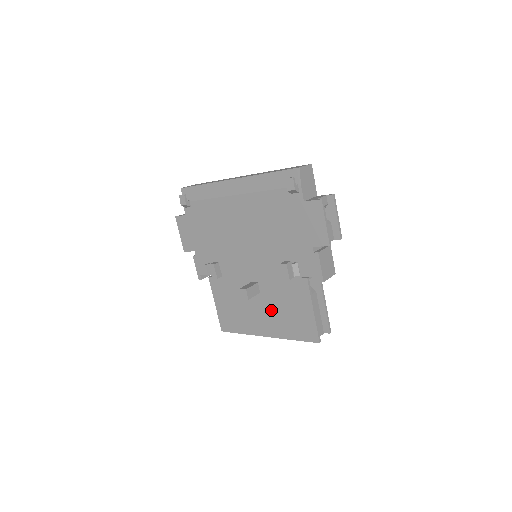
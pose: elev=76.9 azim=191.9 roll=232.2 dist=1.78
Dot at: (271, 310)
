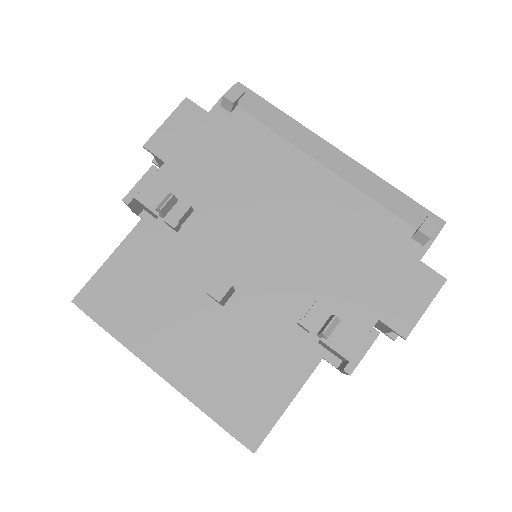
Dot at: (215, 344)
